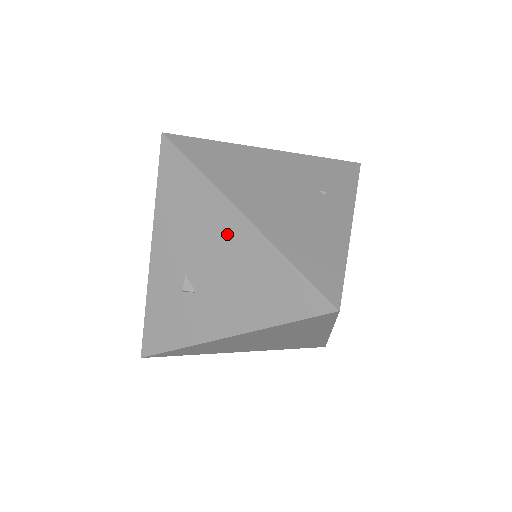
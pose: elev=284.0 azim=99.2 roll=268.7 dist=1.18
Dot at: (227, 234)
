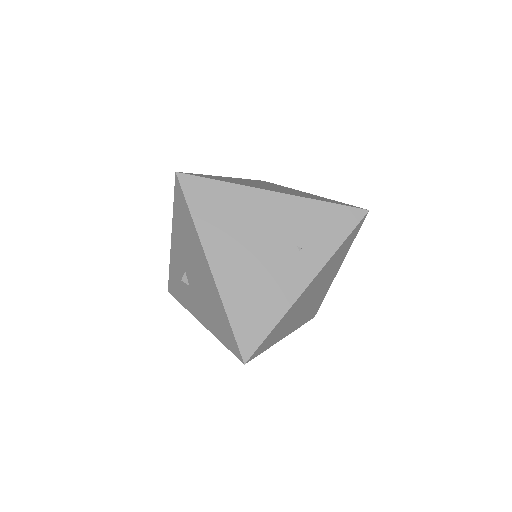
Dot at: (202, 270)
